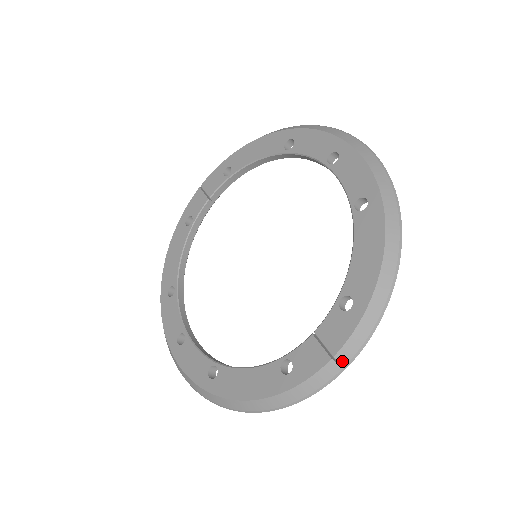
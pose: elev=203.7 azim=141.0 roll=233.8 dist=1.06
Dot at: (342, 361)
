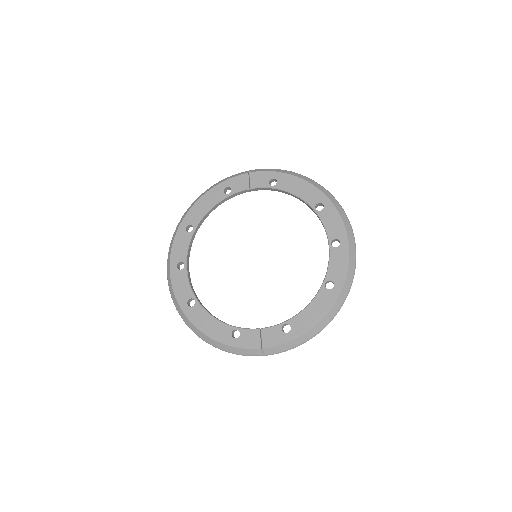
Dot at: (265, 352)
